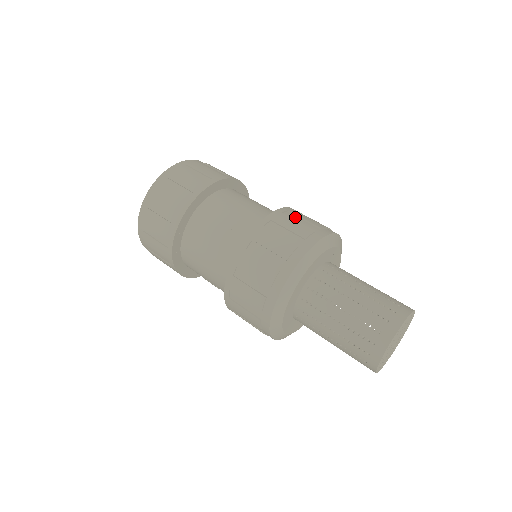
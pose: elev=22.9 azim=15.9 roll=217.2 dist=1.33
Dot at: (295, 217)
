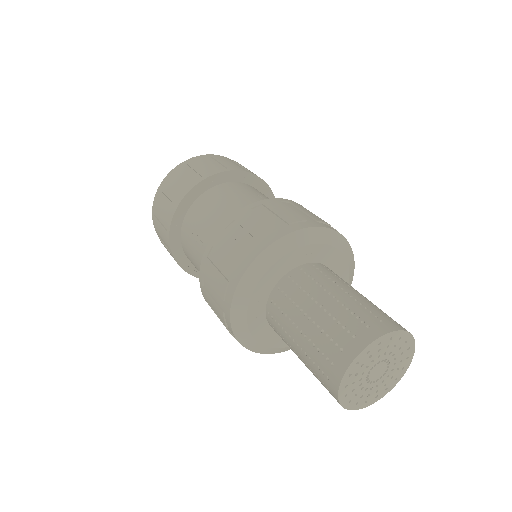
Dot at: occluded
